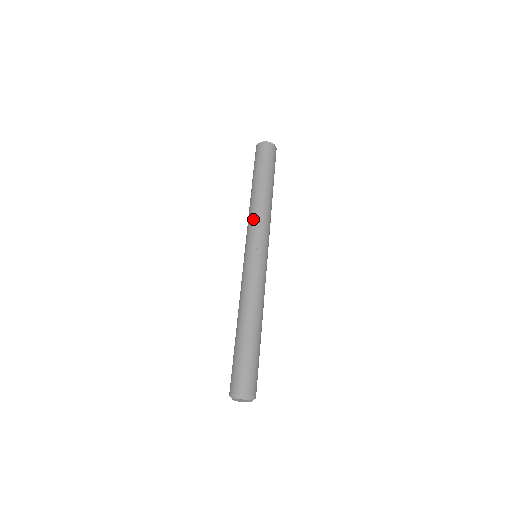
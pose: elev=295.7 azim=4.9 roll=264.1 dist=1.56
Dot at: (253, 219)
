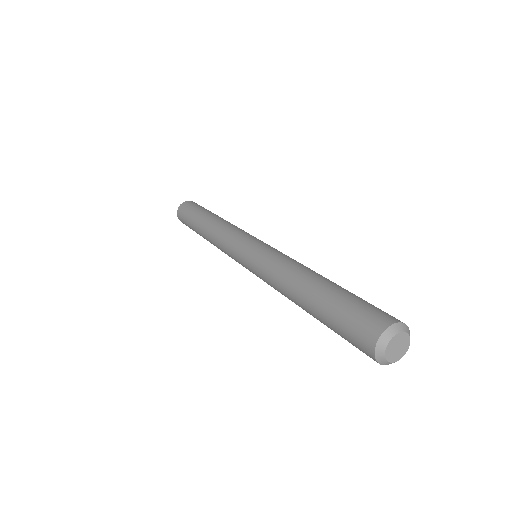
Dot at: (220, 244)
